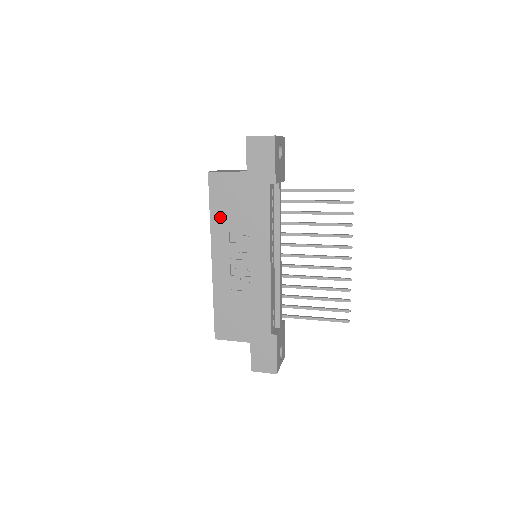
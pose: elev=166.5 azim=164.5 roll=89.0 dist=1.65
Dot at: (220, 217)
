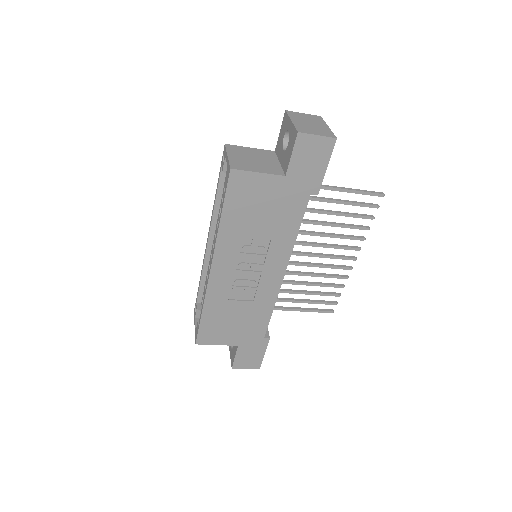
Dot at: (234, 225)
